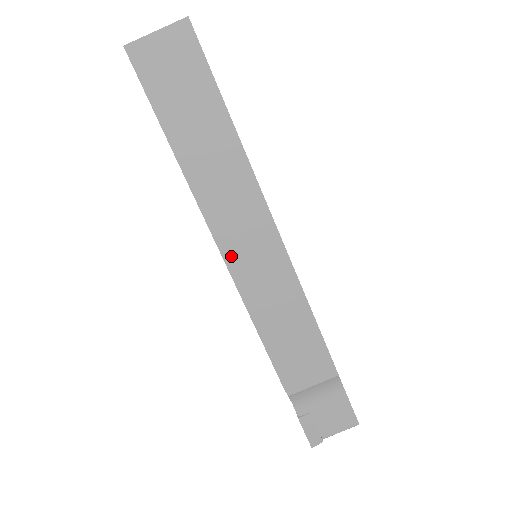
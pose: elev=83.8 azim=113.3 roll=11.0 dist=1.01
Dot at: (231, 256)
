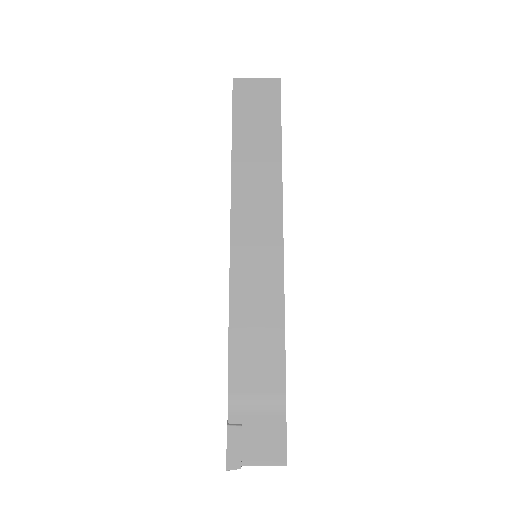
Dot at: (237, 233)
